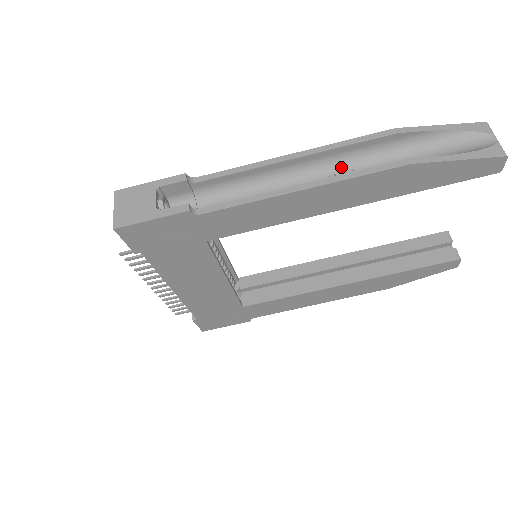
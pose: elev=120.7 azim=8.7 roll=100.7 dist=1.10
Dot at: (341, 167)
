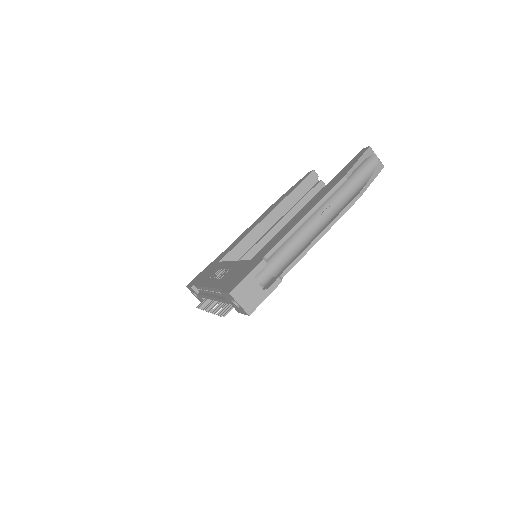
Dot at: (322, 206)
